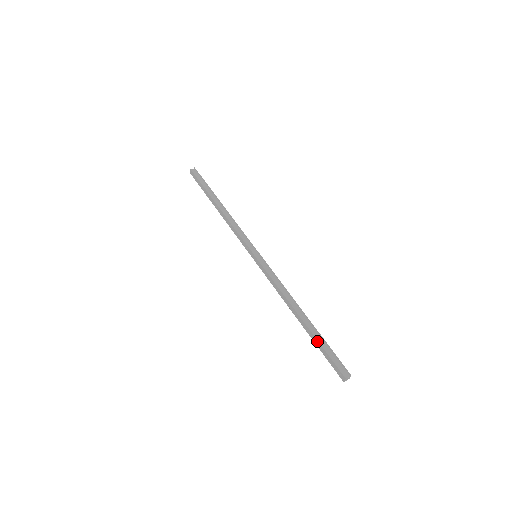
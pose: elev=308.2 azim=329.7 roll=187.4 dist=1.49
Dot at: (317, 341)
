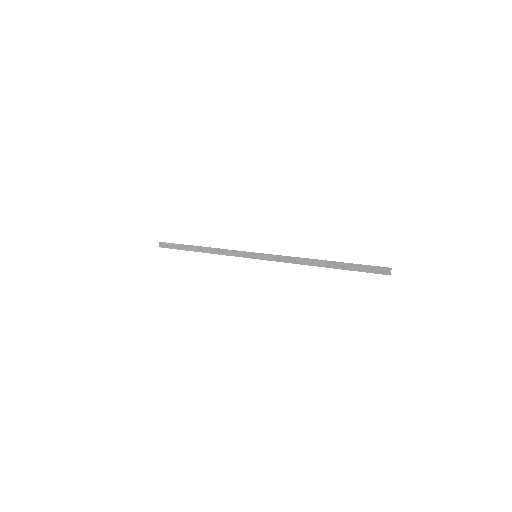
Dot at: (348, 264)
